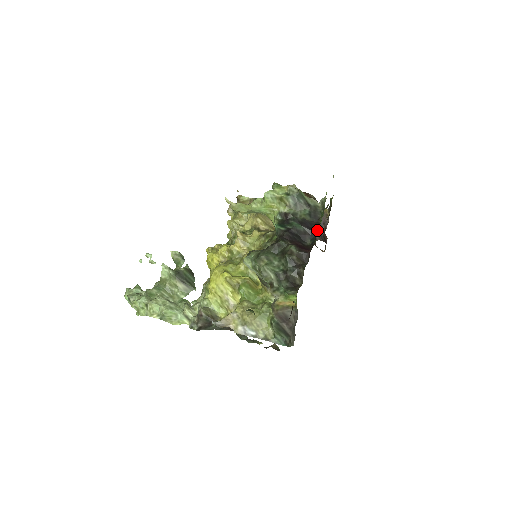
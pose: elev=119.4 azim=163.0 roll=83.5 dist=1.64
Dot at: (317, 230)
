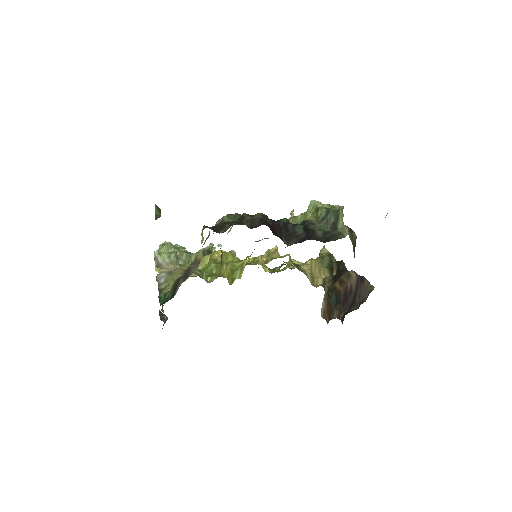
Dot at: (310, 239)
